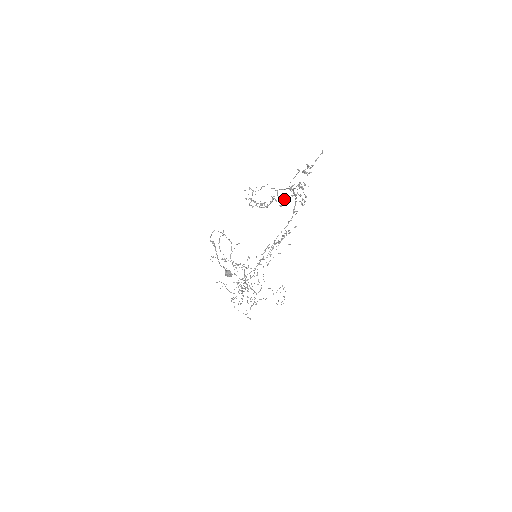
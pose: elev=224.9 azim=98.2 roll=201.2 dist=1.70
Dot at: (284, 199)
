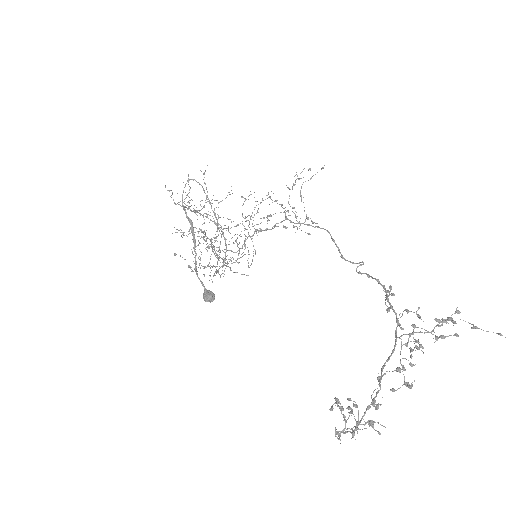
Dot at: occluded
